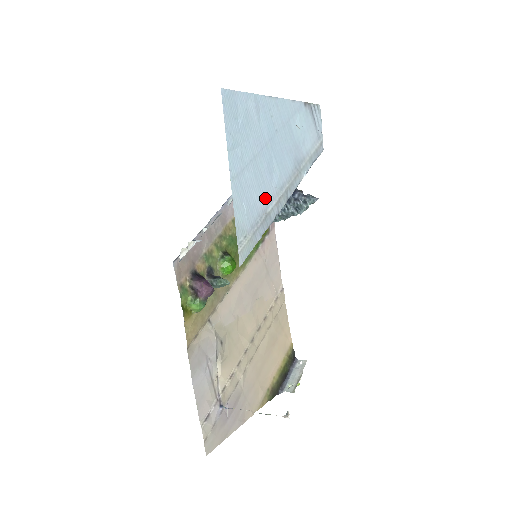
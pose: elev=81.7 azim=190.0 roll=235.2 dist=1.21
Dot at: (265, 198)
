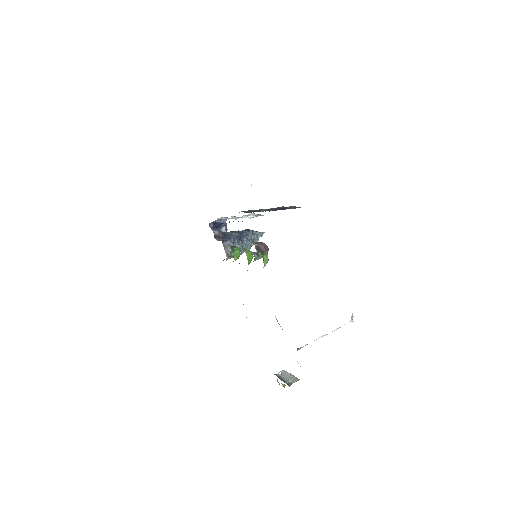
Dot at: occluded
